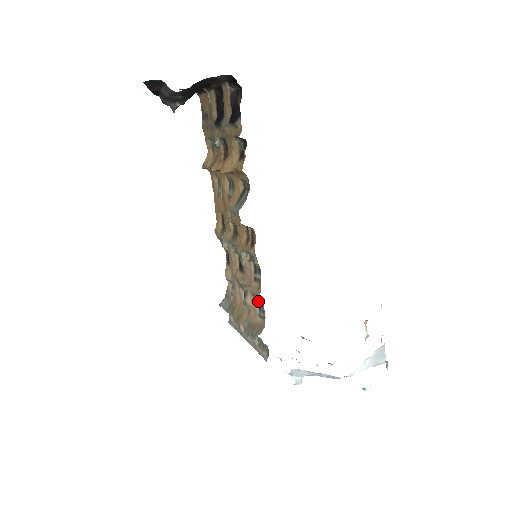
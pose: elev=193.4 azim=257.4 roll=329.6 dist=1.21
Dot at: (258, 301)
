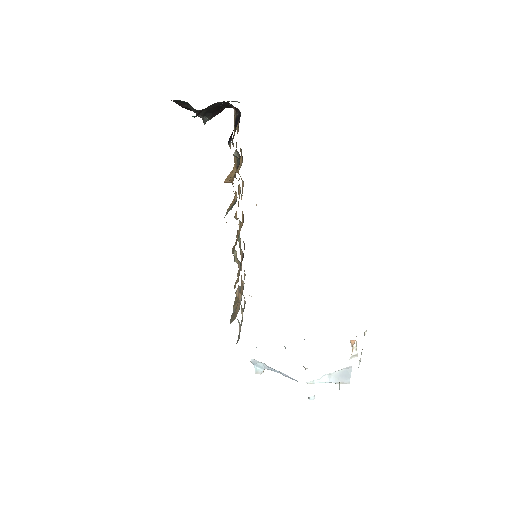
Dot at: occluded
